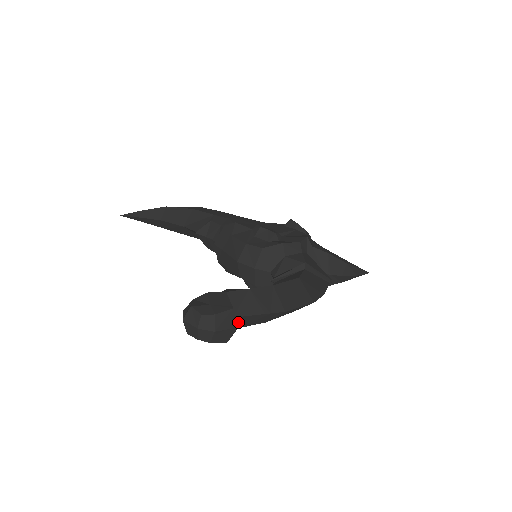
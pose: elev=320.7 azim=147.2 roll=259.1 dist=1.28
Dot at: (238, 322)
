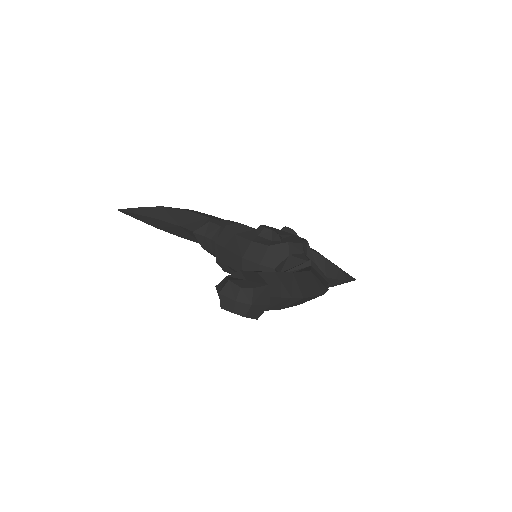
Dot at: occluded
